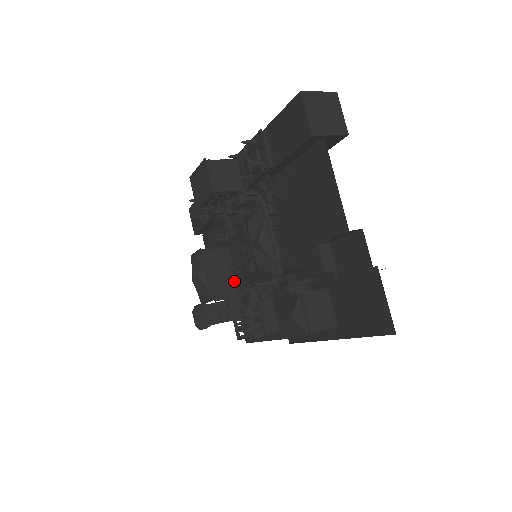
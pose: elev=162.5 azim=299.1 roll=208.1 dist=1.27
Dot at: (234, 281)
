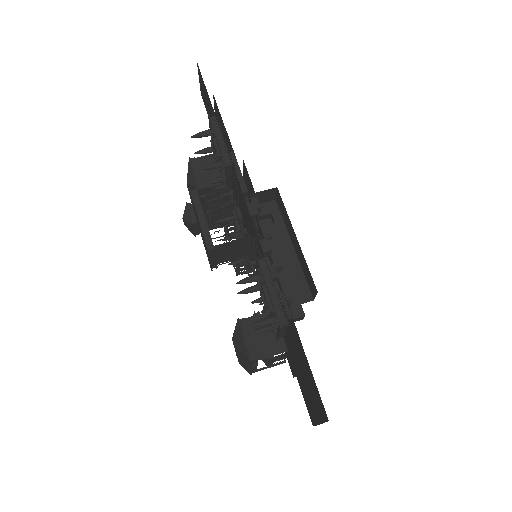
Dot at: (235, 205)
